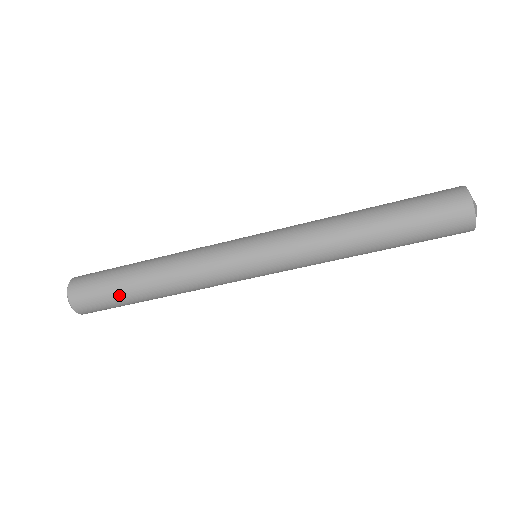
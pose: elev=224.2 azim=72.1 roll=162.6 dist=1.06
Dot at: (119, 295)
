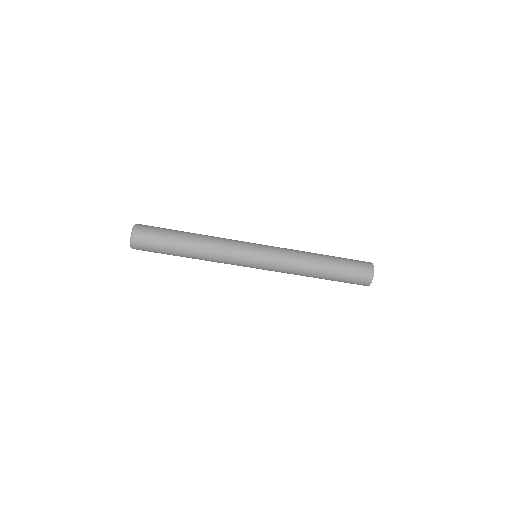
Dot at: (167, 247)
